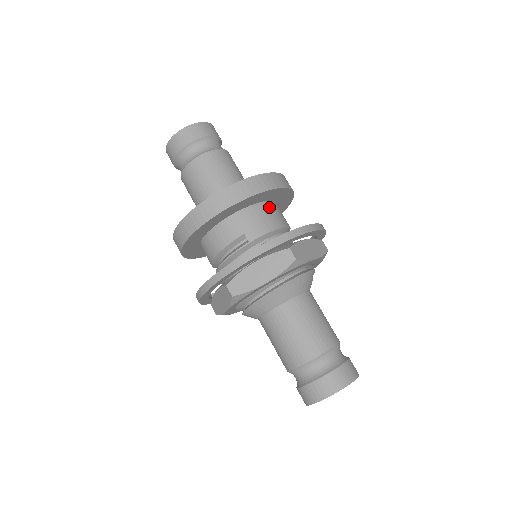
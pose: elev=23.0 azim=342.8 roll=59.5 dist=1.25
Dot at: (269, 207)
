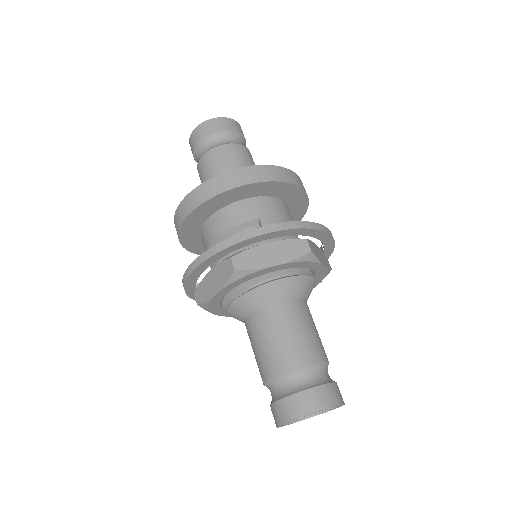
Dot at: (286, 207)
